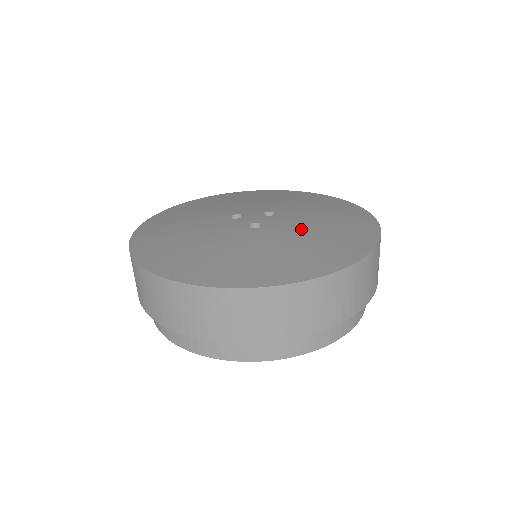
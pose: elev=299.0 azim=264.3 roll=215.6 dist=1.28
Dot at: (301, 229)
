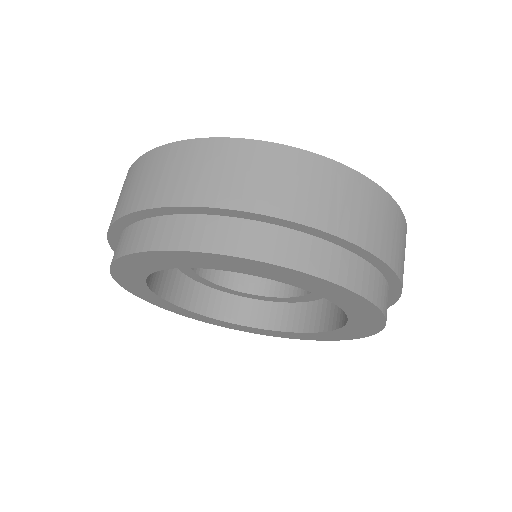
Dot at: occluded
